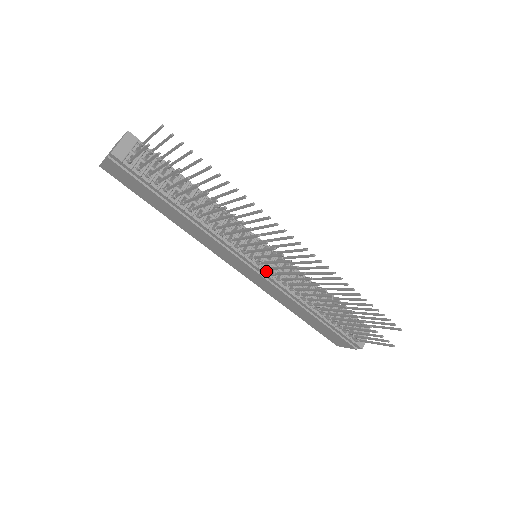
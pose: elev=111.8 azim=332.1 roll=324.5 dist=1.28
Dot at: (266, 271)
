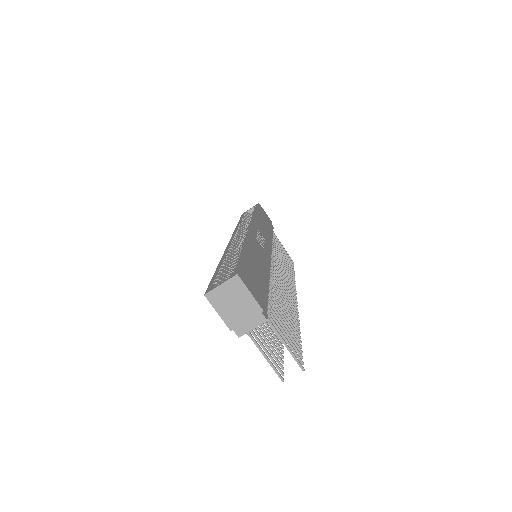
Dot at: occluded
